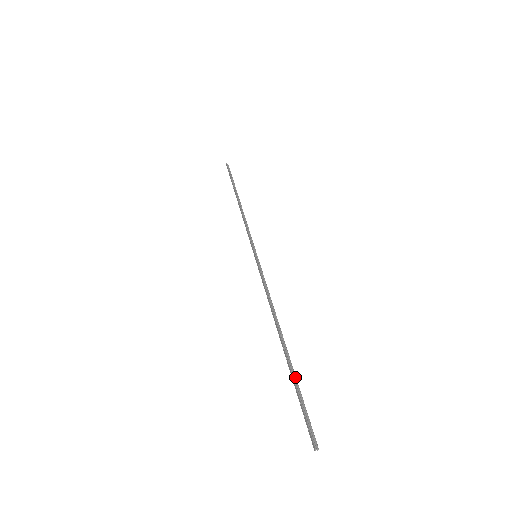
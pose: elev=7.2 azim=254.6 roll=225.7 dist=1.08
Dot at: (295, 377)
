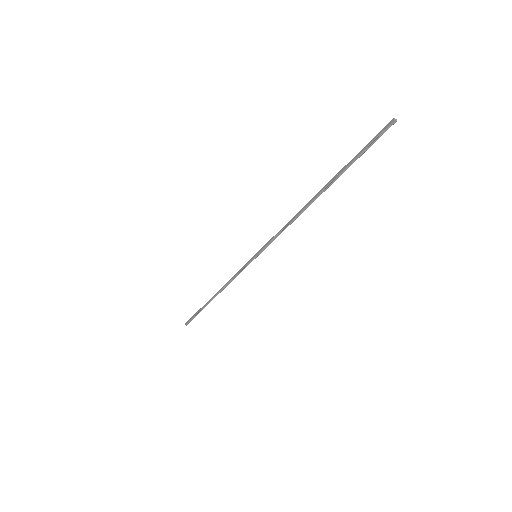
Dot at: (345, 168)
